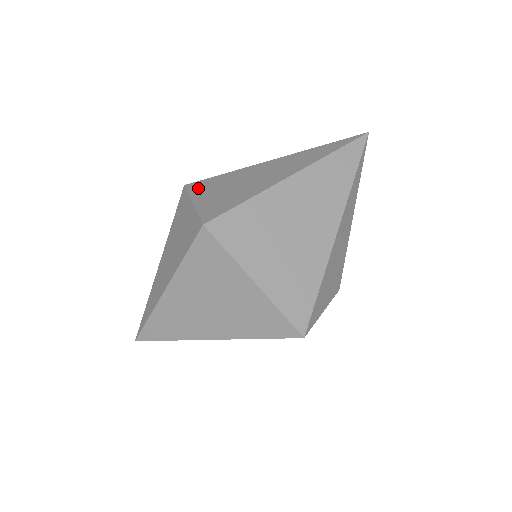
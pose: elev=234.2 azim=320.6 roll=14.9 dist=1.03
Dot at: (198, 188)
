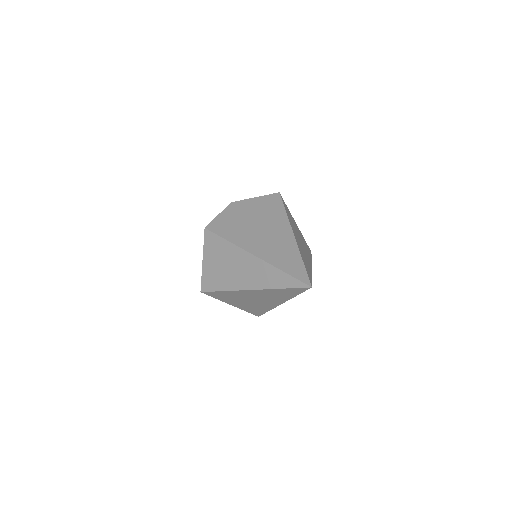
Dot at: (209, 244)
